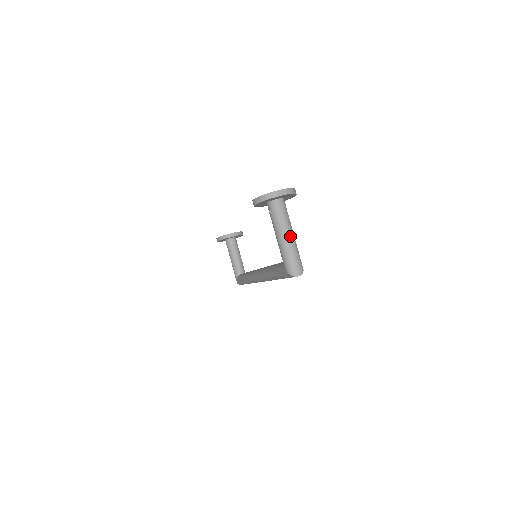
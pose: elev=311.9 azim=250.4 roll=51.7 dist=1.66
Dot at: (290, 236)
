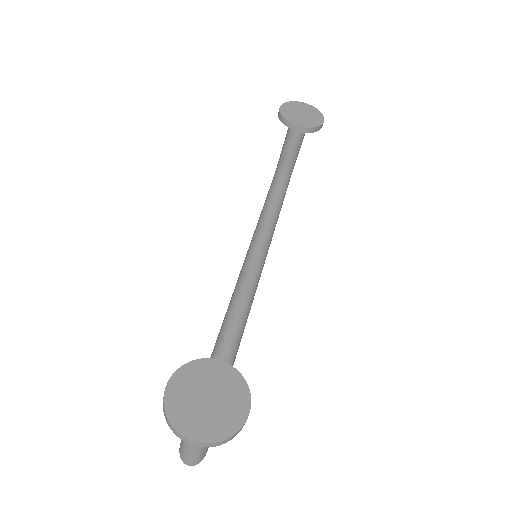
Dot at: occluded
